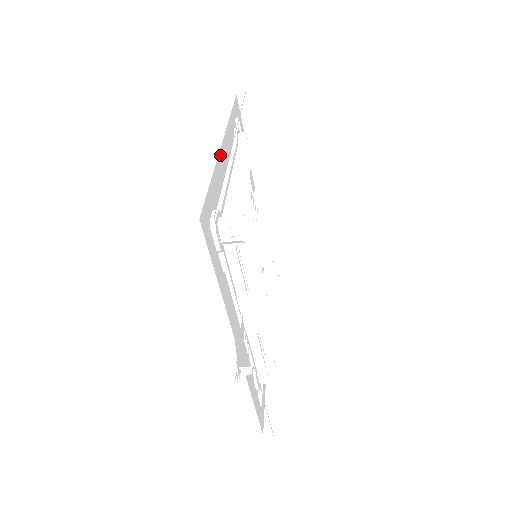
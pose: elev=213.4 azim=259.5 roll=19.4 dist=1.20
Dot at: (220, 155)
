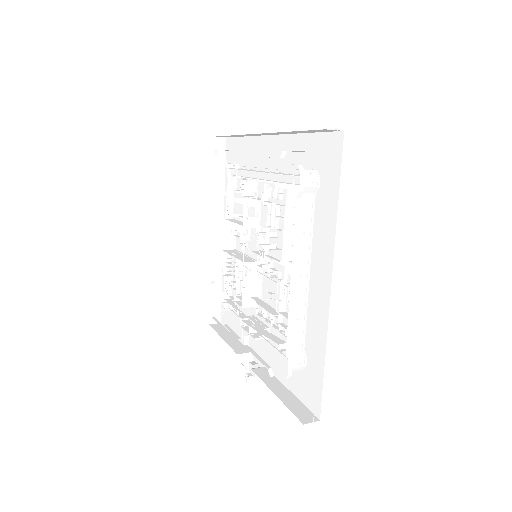
Dot at: occluded
